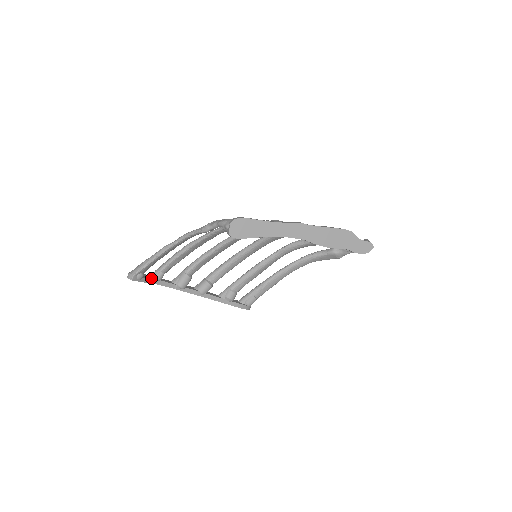
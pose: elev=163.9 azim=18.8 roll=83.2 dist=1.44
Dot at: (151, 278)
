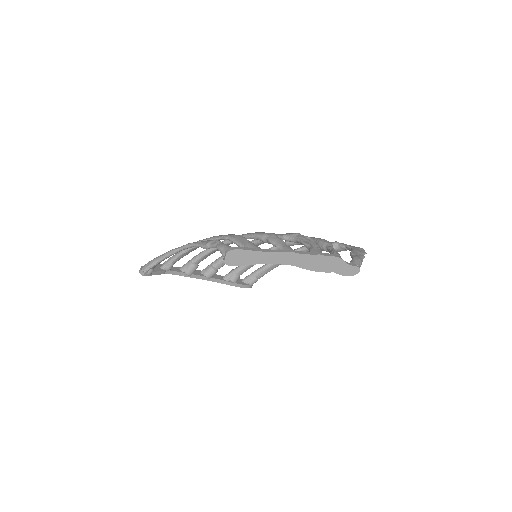
Dot at: (161, 270)
